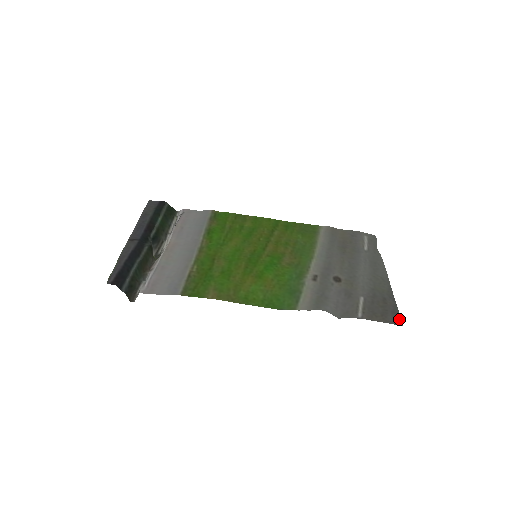
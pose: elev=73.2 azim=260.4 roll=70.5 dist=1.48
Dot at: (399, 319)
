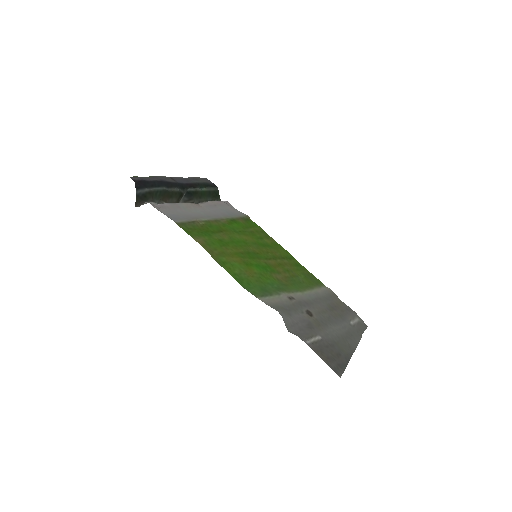
Dot at: (341, 372)
